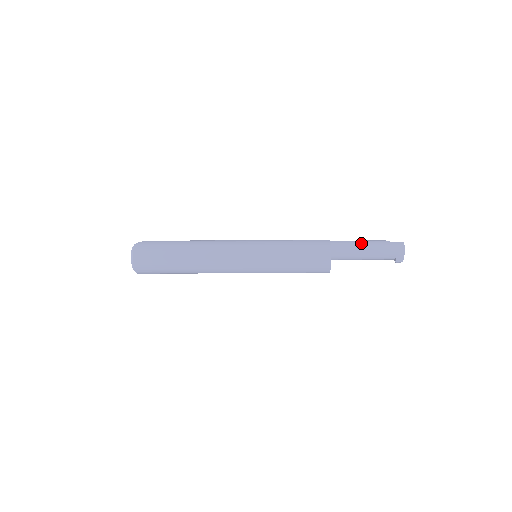
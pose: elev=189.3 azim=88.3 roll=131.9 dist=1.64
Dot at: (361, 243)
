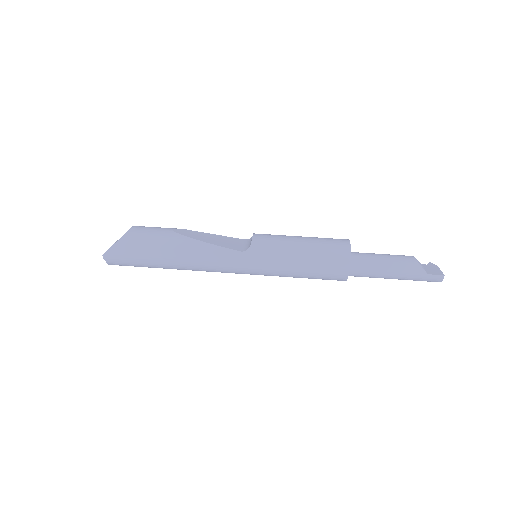
Dot at: (388, 274)
